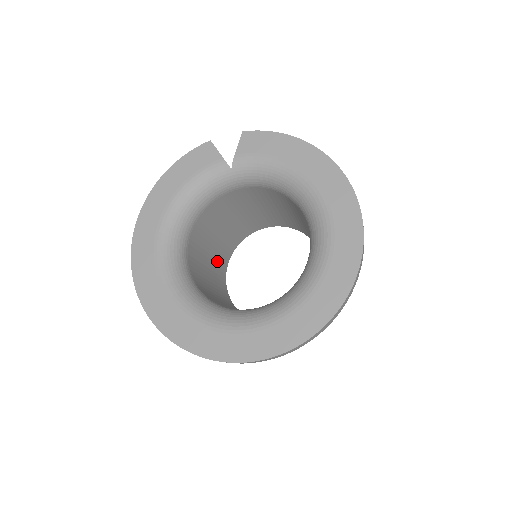
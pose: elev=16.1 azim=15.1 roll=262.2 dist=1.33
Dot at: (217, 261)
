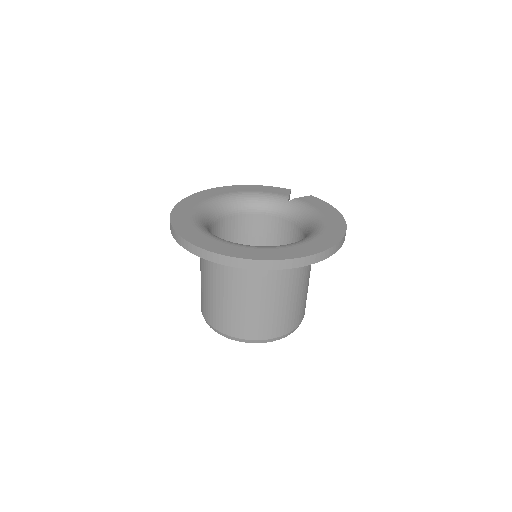
Dot at: occluded
